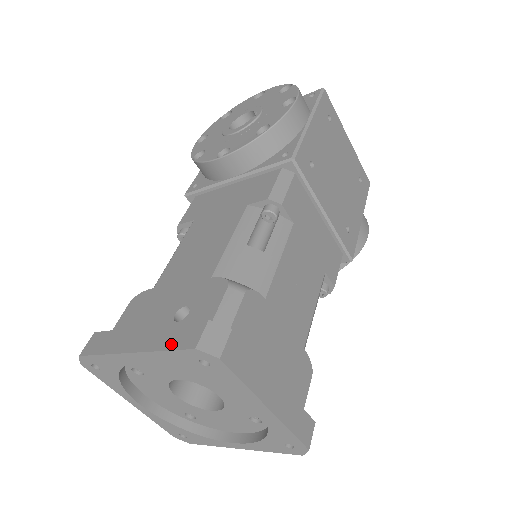
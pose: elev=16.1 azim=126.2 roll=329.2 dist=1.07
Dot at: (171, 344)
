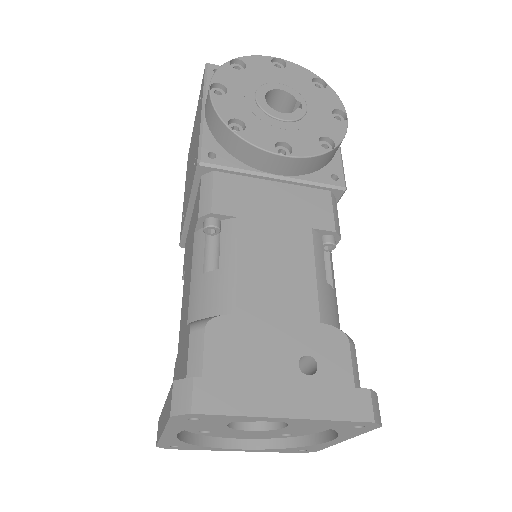
Dot at: (341, 413)
